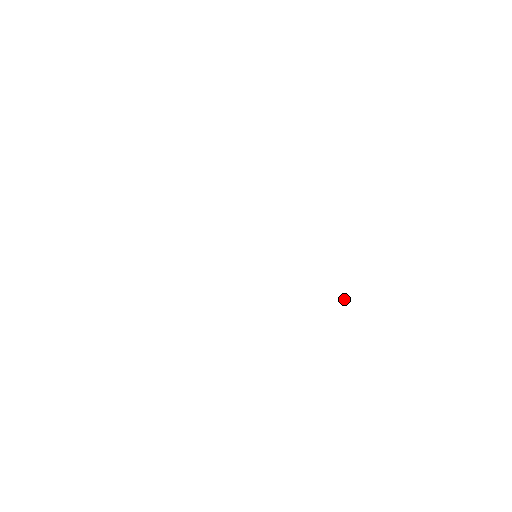
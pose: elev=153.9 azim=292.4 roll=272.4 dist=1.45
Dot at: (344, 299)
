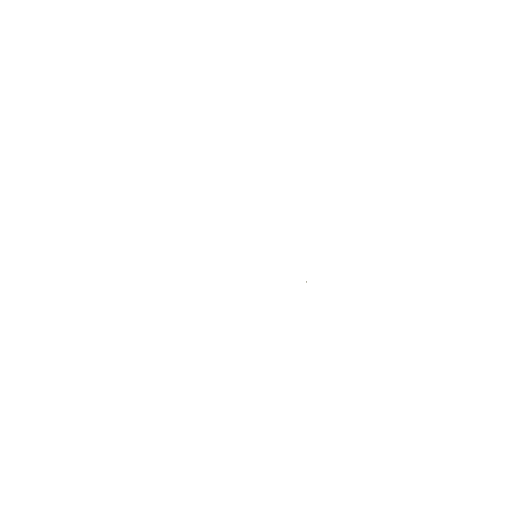
Dot at: (306, 281)
